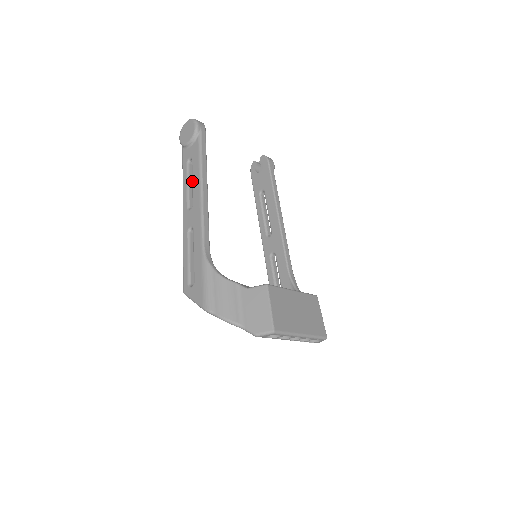
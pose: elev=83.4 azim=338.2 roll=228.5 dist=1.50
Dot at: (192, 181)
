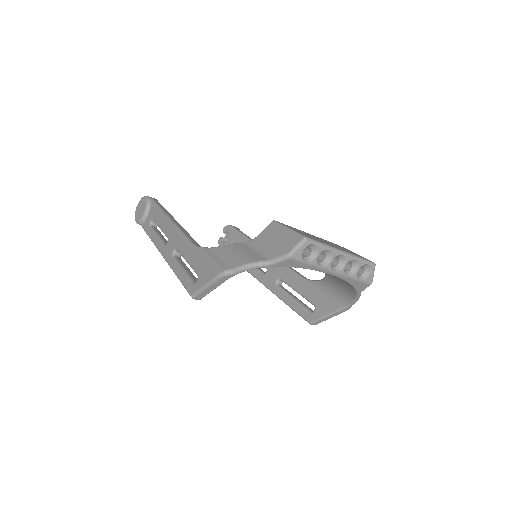
Dot at: (159, 227)
